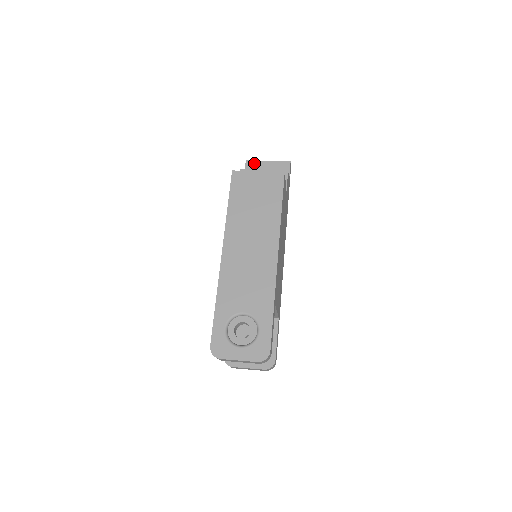
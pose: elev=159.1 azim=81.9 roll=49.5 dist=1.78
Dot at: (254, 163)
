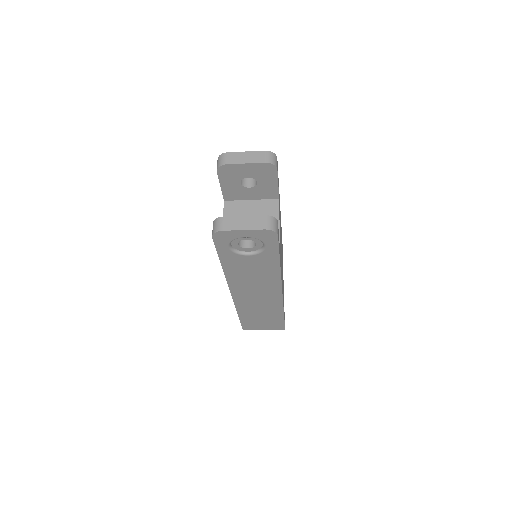
Dot at: occluded
